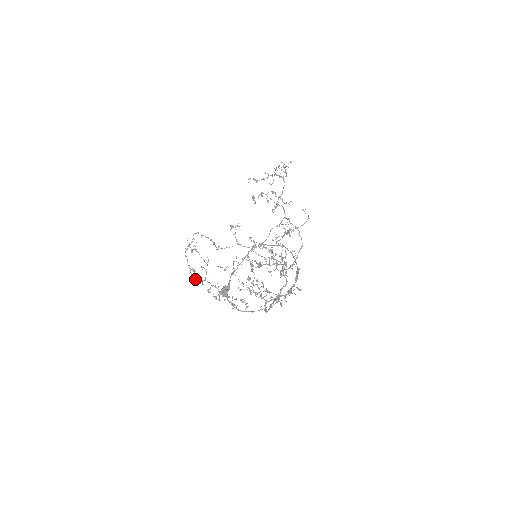
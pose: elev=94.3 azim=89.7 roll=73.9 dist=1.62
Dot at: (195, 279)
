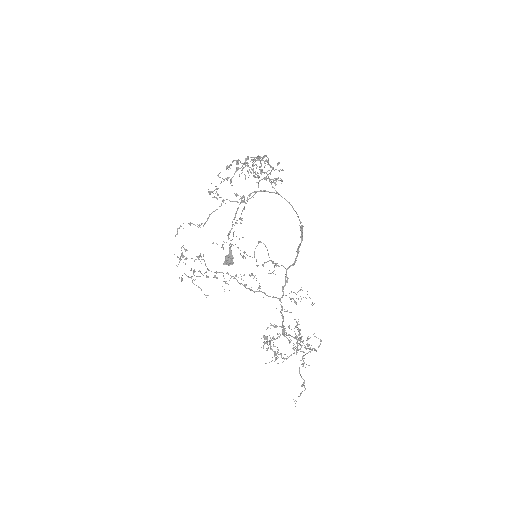
Dot at: (201, 290)
